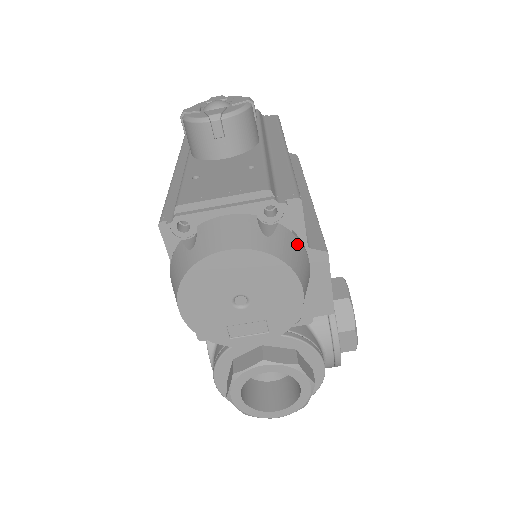
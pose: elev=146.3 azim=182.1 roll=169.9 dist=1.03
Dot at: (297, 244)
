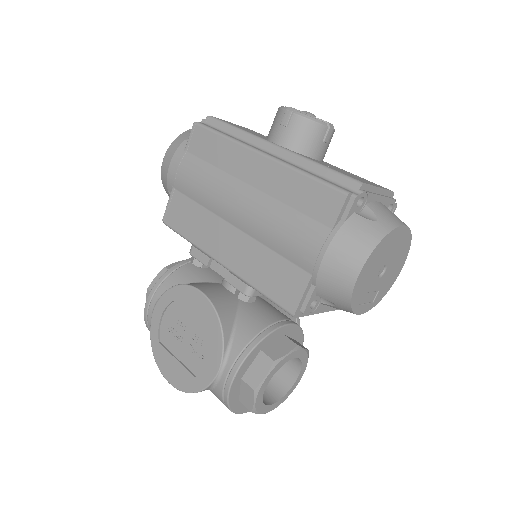
Dot at: occluded
